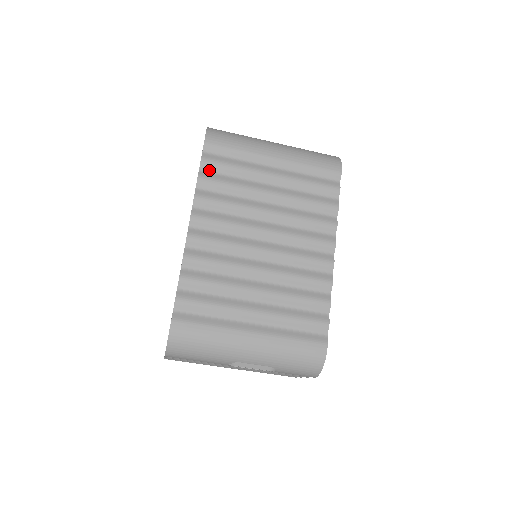
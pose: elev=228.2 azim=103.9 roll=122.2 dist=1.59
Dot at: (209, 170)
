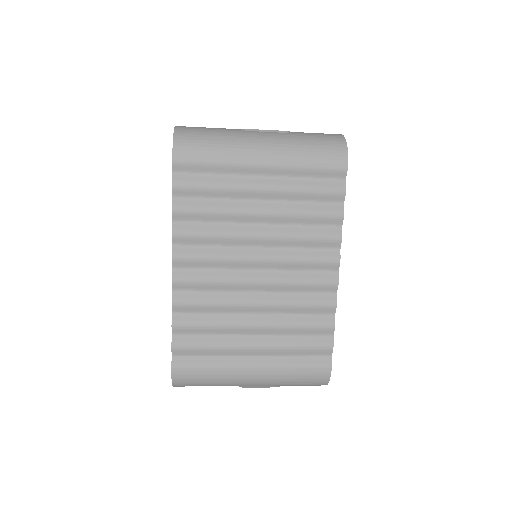
Dot at: (184, 196)
